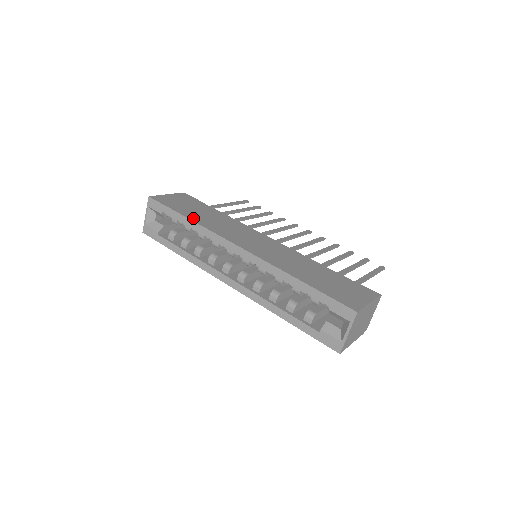
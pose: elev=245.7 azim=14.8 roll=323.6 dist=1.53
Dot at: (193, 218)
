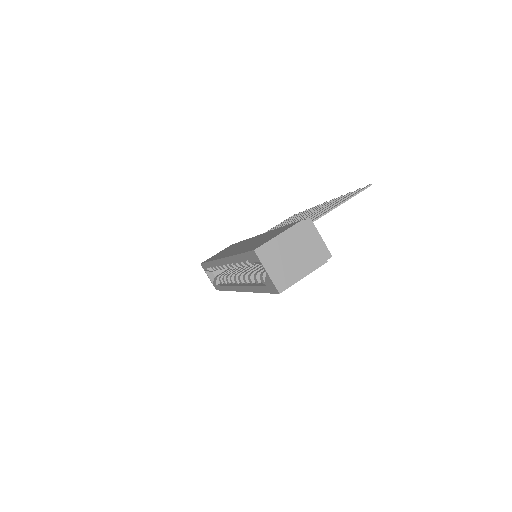
Dot at: (212, 259)
